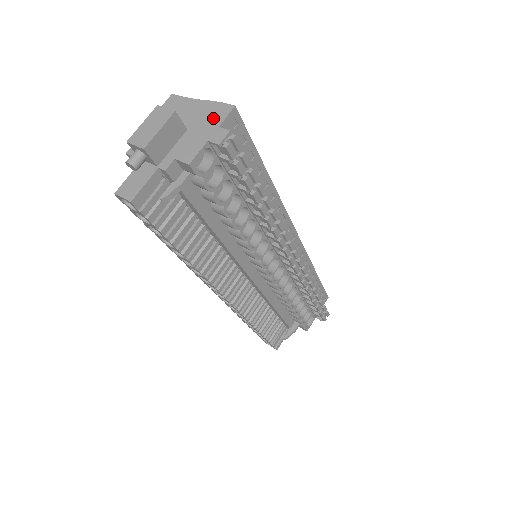
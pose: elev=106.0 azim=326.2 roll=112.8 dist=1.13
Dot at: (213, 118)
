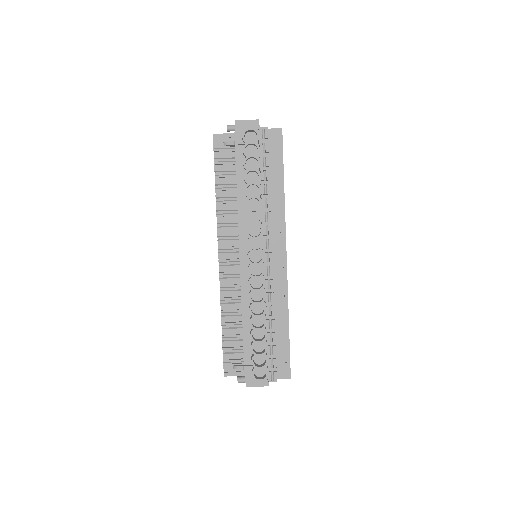
Dot at: occluded
